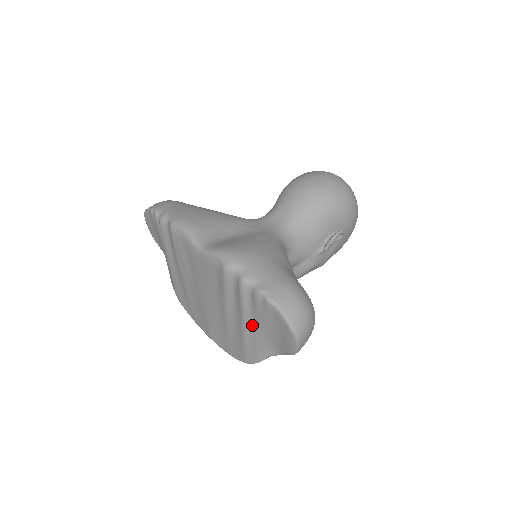
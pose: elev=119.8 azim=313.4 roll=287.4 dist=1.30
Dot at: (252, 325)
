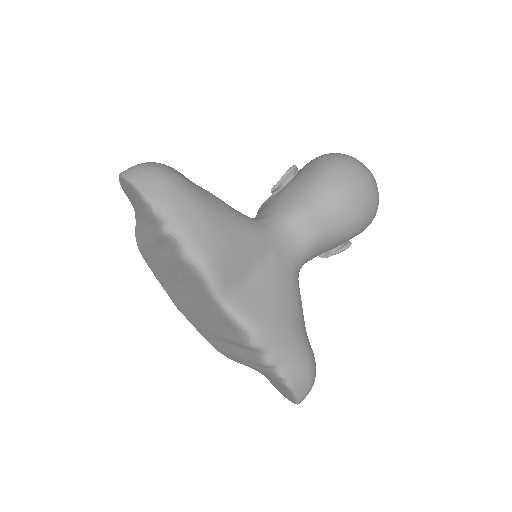
Dot at: (249, 364)
